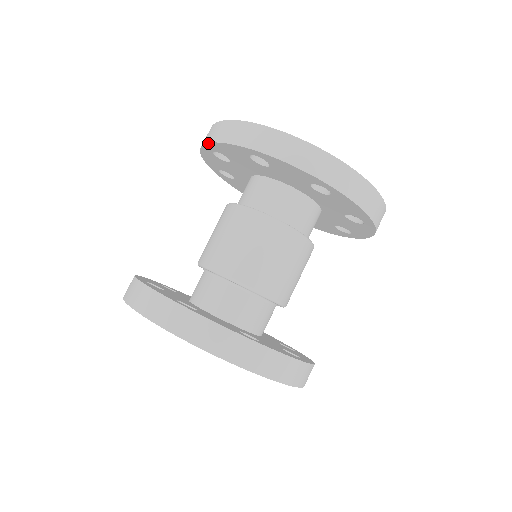
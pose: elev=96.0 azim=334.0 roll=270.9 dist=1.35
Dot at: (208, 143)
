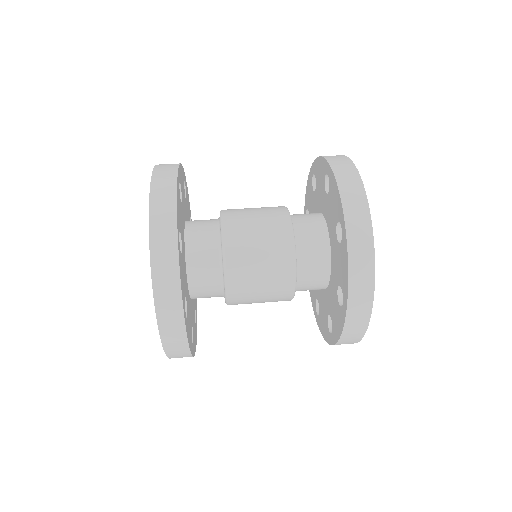
Dot at: (305, 197)
